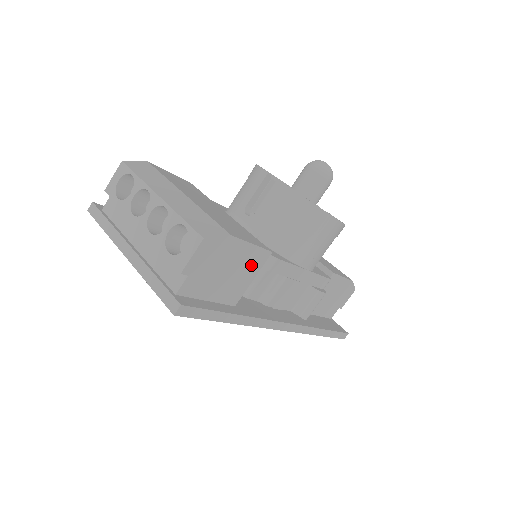
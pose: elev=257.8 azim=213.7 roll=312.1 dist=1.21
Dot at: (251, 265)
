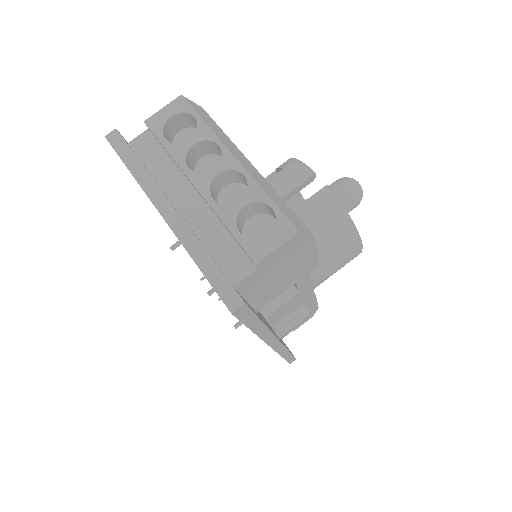
Dot at: (298, 273)
